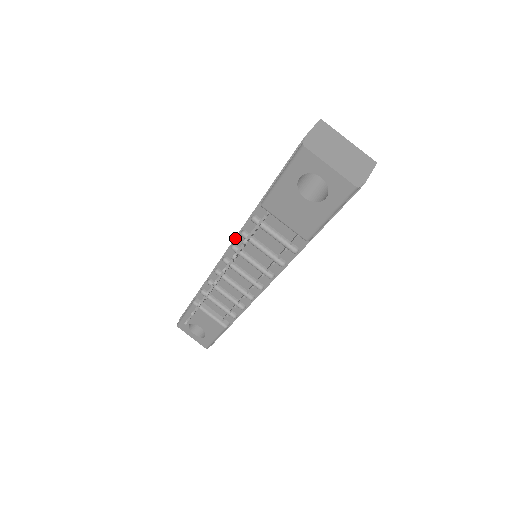
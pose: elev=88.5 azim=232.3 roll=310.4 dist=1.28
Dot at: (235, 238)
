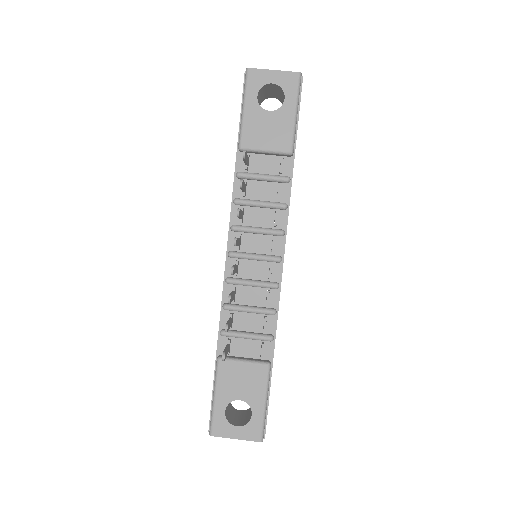
Dot at: (230, 217)
